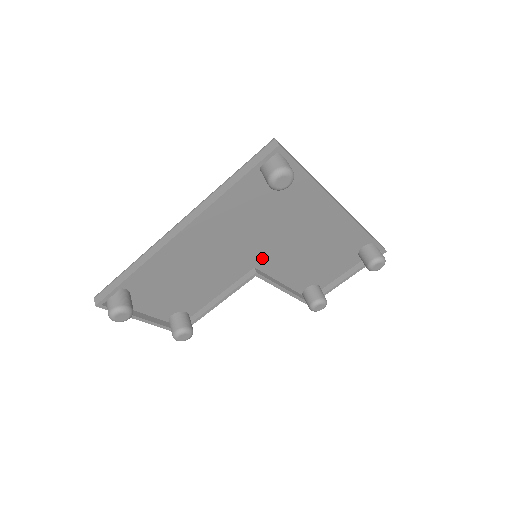
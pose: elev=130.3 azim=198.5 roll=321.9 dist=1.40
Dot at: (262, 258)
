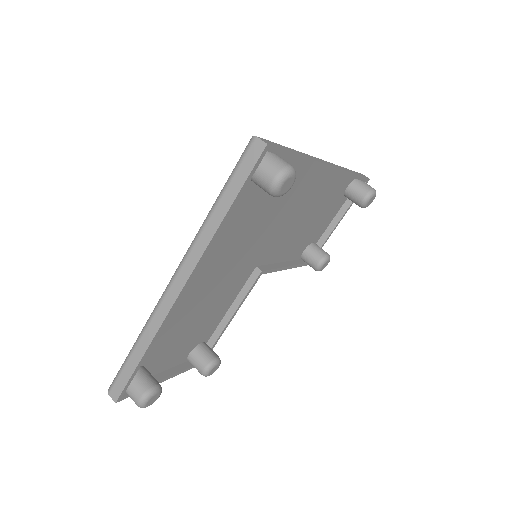
Dot at: (262, 254)
